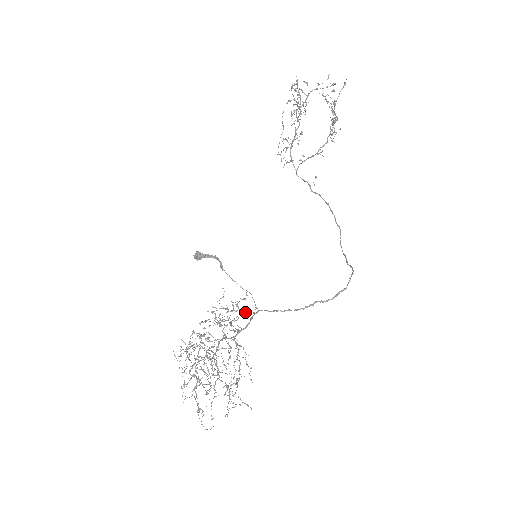
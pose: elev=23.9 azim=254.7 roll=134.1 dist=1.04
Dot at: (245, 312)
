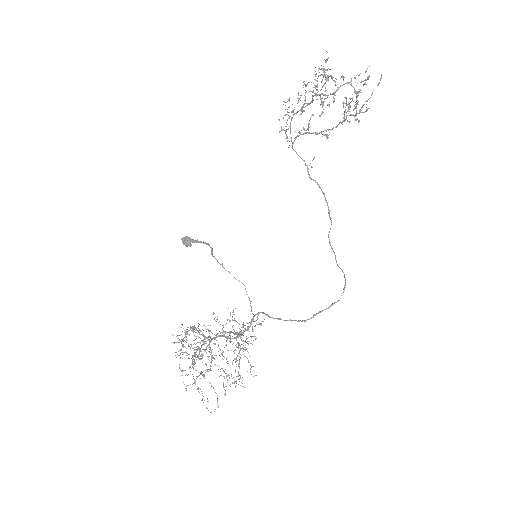
Dot at: (251, 322)
